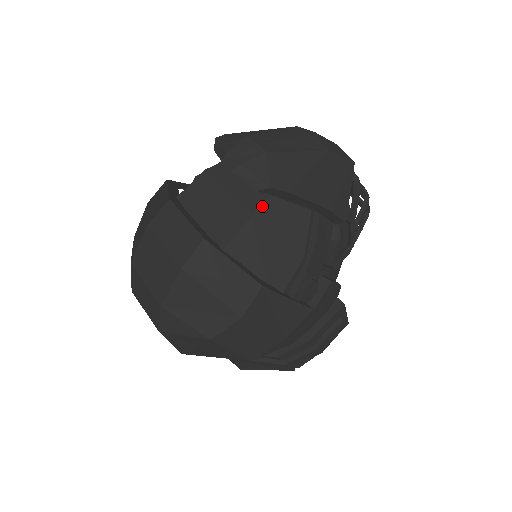
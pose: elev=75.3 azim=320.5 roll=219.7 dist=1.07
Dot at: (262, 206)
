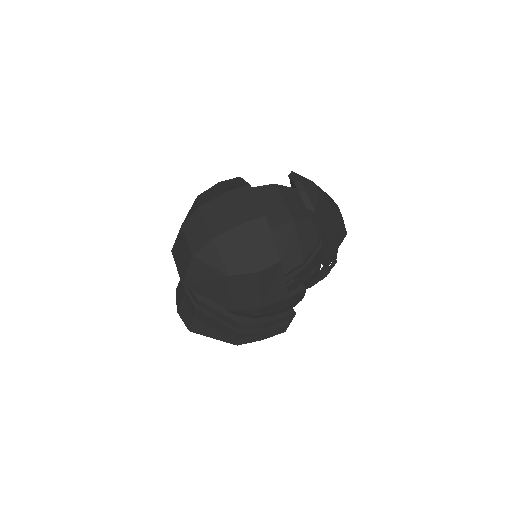
Dot at: (301, 220)
